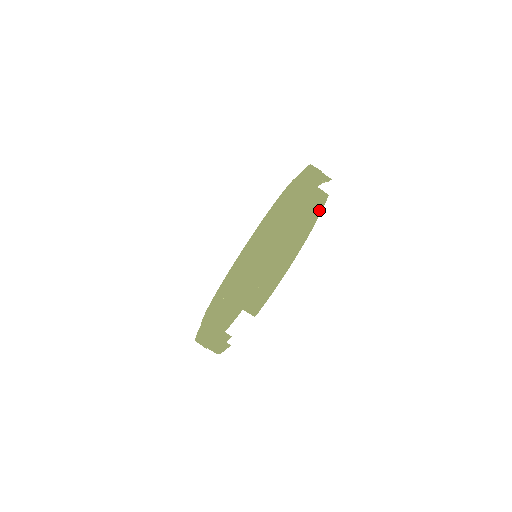
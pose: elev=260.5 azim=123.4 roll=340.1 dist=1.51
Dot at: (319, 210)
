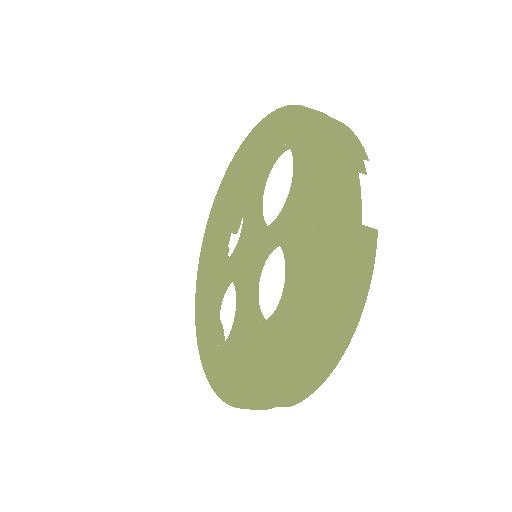
Dot at: (369, 275)
